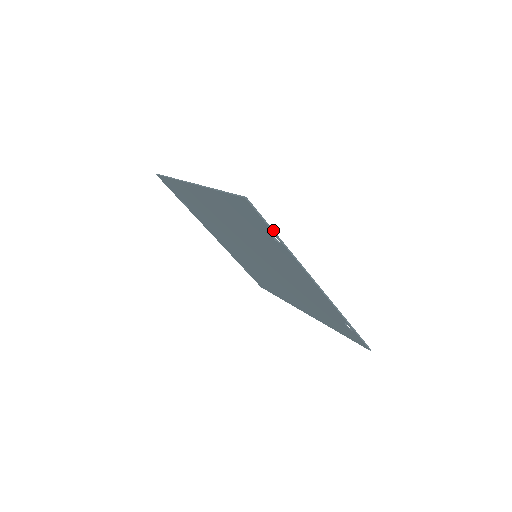
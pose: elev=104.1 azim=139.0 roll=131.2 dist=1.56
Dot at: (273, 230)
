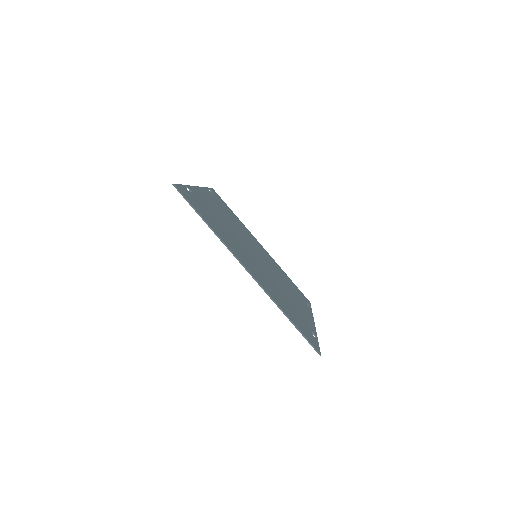
Dot at: (318, 343)
